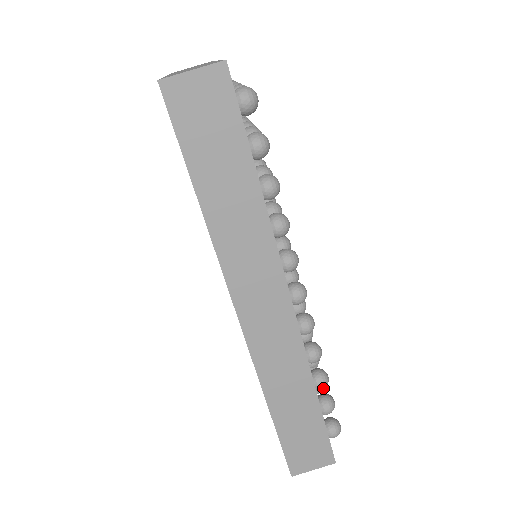
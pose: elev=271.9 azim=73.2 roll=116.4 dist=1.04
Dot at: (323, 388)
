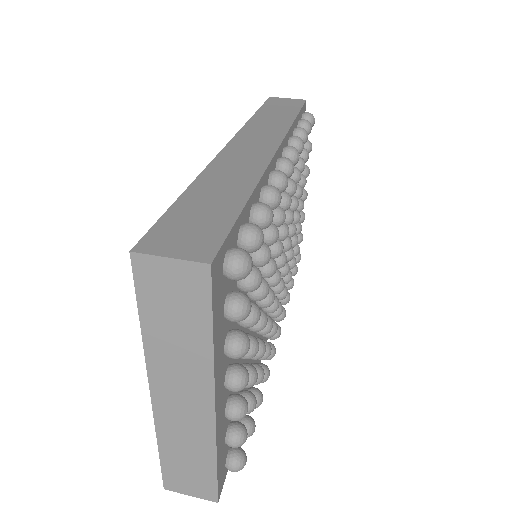
Dot at: (261, 211)
